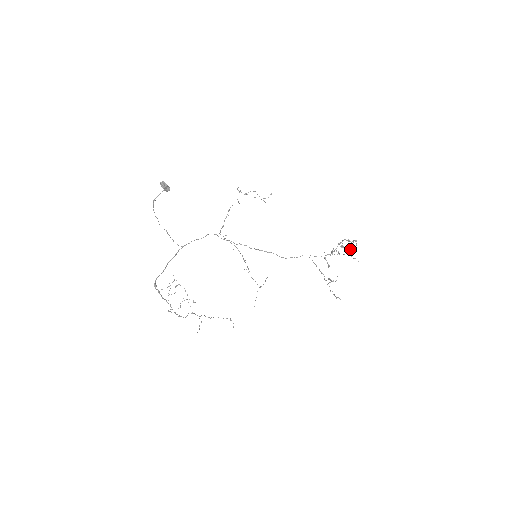
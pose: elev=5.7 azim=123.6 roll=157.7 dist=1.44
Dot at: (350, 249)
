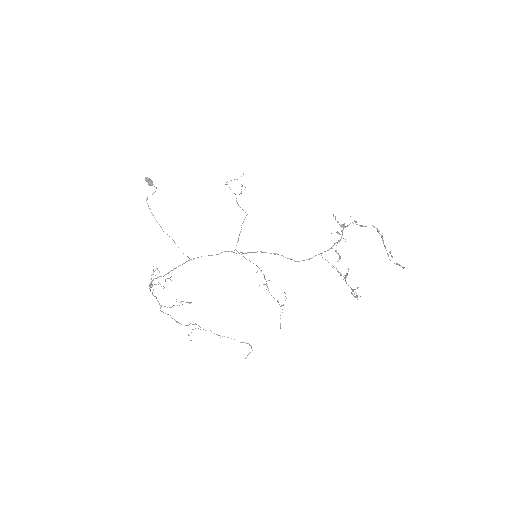
Dot at: occluded
